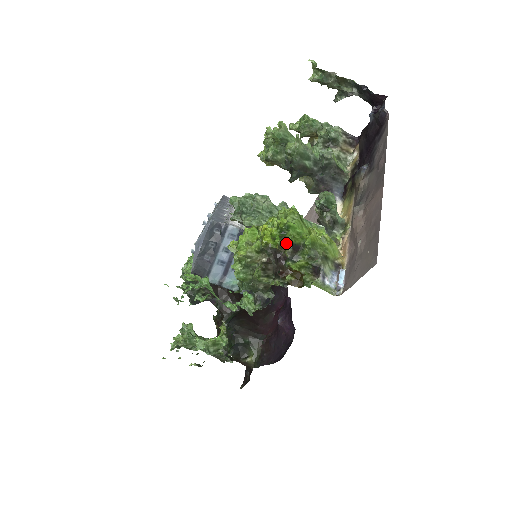
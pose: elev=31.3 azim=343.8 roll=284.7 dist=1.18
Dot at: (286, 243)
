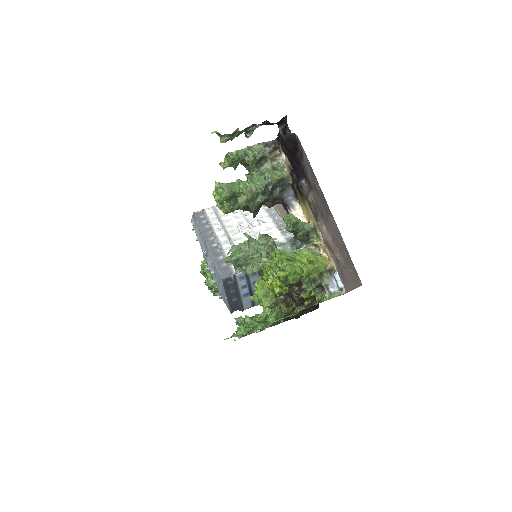
Dot at: (291, 286)
